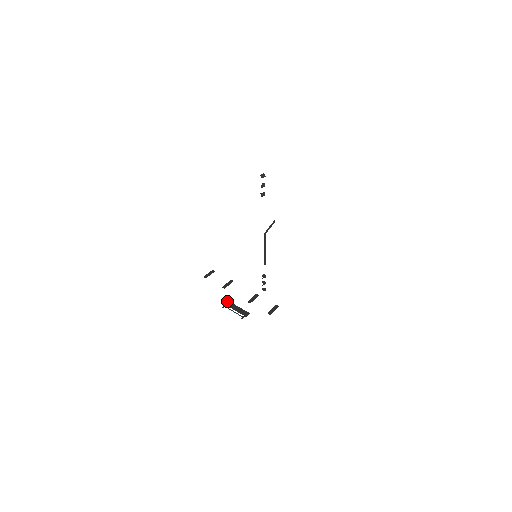
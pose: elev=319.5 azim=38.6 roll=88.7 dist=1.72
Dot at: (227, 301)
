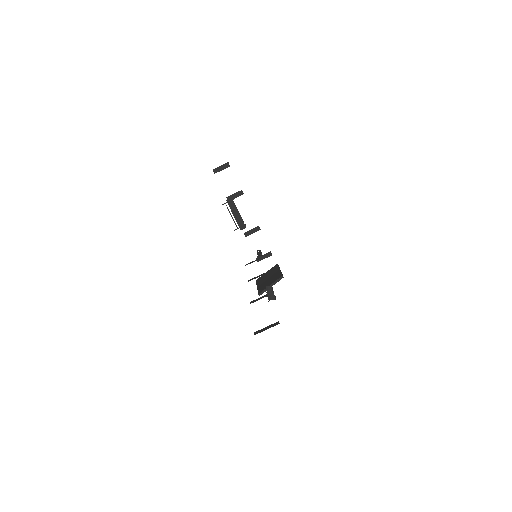
Dot at: occluded
